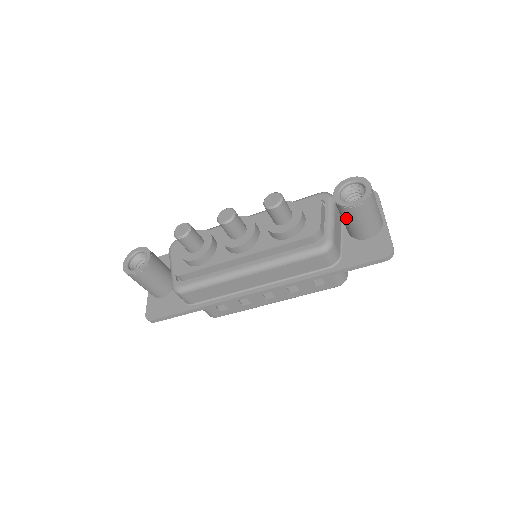
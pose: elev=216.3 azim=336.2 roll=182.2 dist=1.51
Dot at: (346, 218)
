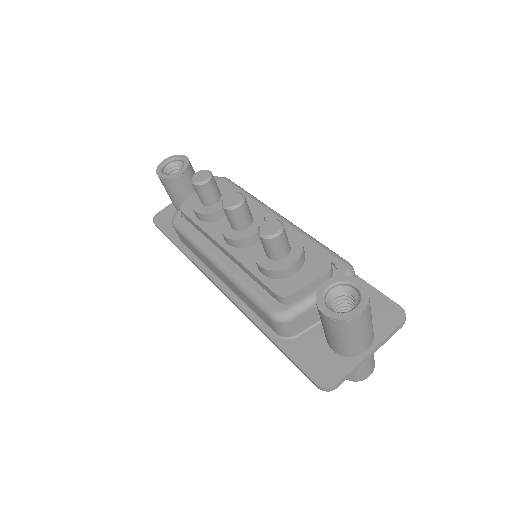
Dot at: occluded
